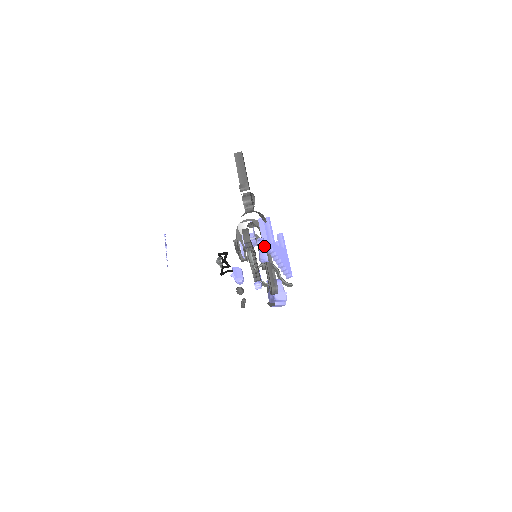
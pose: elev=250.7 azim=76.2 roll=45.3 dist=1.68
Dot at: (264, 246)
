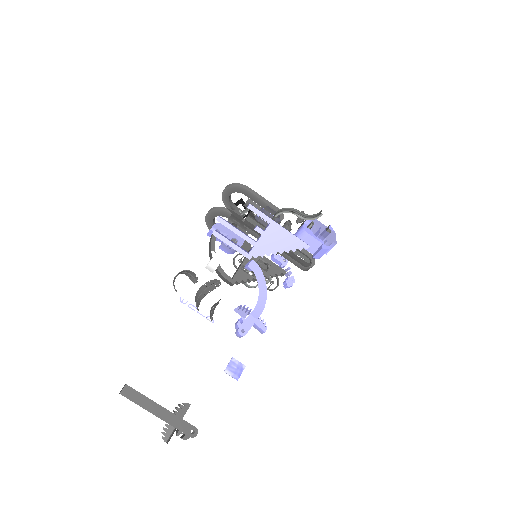
Dot at: (246, 333)
